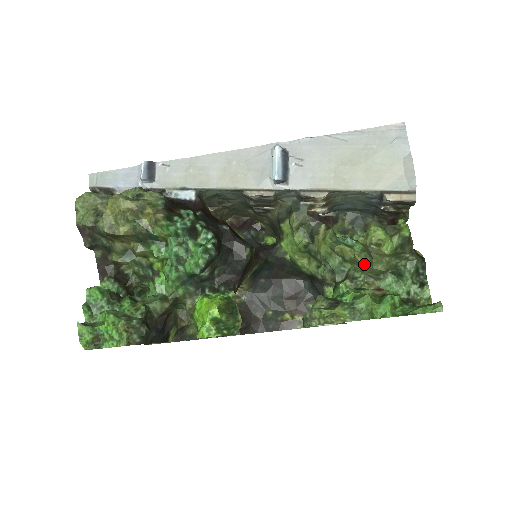
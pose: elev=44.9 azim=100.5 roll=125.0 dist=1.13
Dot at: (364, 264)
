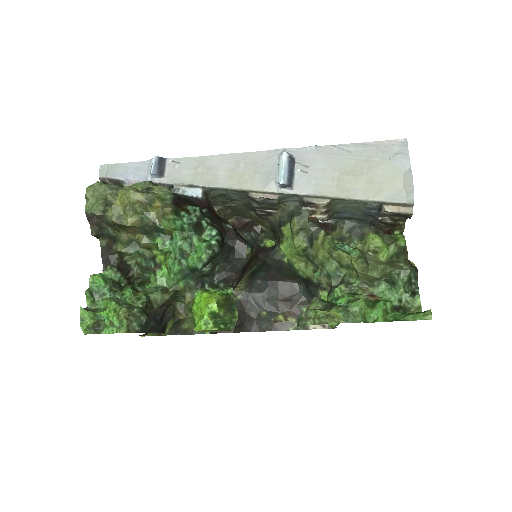
Dot at: (360, 270)
